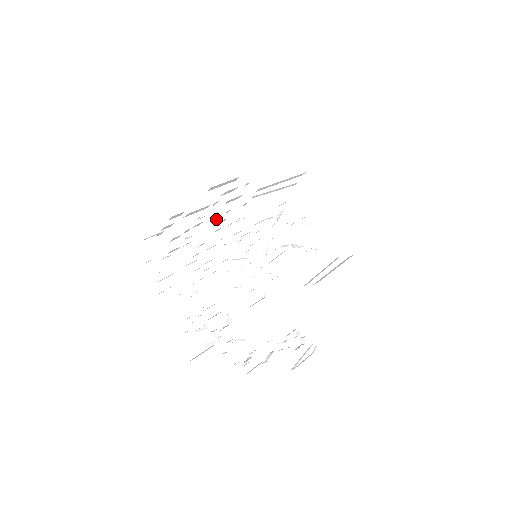
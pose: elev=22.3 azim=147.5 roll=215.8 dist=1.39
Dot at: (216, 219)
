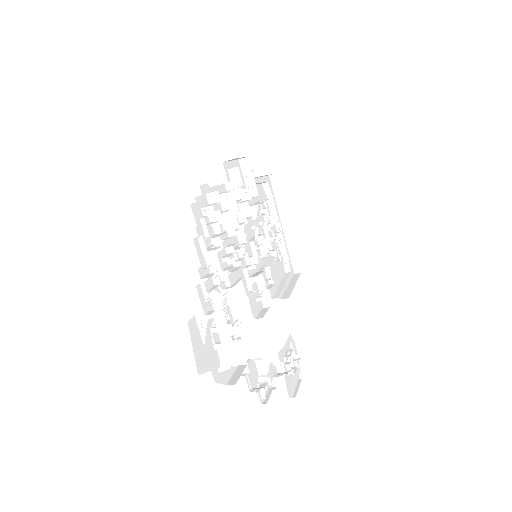
Dot at: occluded
